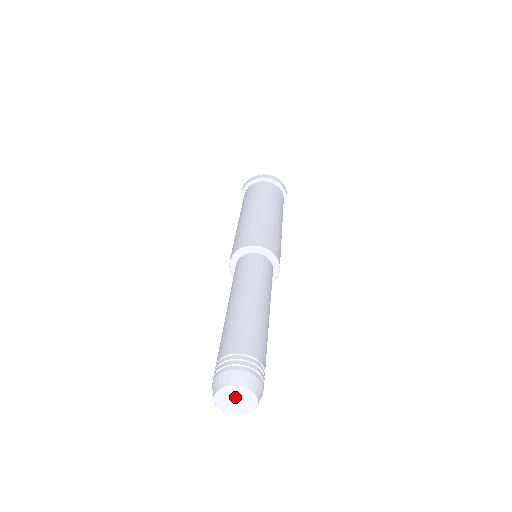
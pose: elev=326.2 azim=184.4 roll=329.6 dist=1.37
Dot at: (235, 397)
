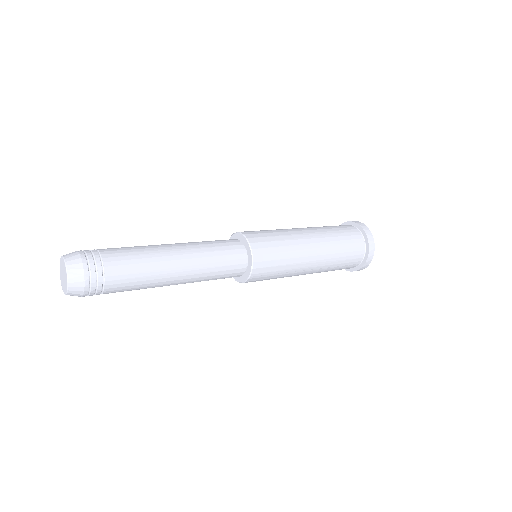
Dot at: (63, 270)
